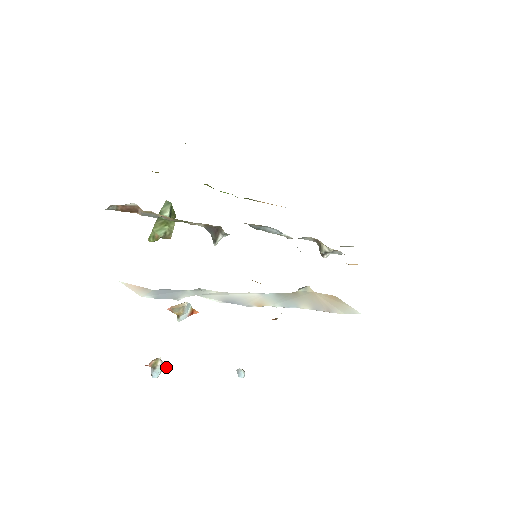
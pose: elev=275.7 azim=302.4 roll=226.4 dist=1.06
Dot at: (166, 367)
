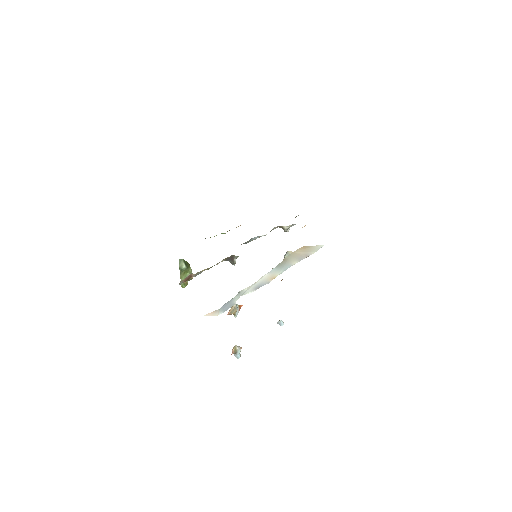
Dot at: (241, 348)
